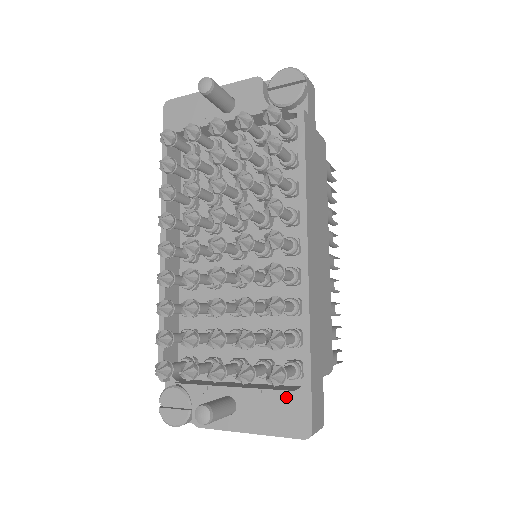
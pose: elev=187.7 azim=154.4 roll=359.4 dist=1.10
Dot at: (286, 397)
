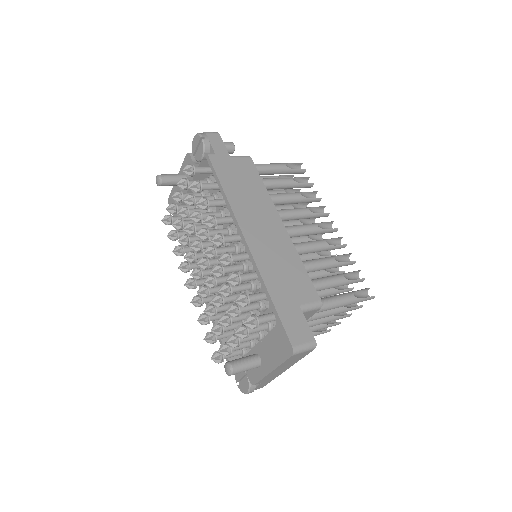
Dot at: (274, 334)
